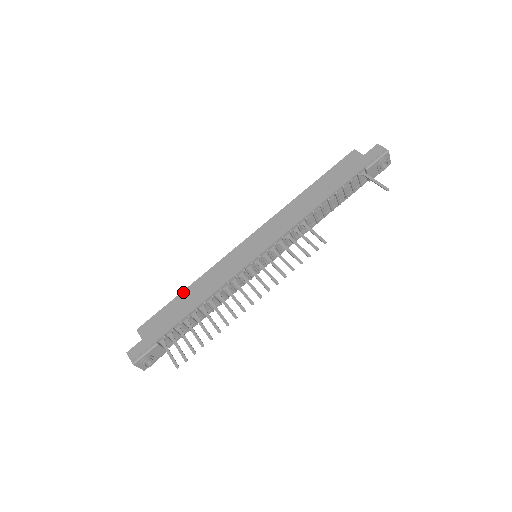
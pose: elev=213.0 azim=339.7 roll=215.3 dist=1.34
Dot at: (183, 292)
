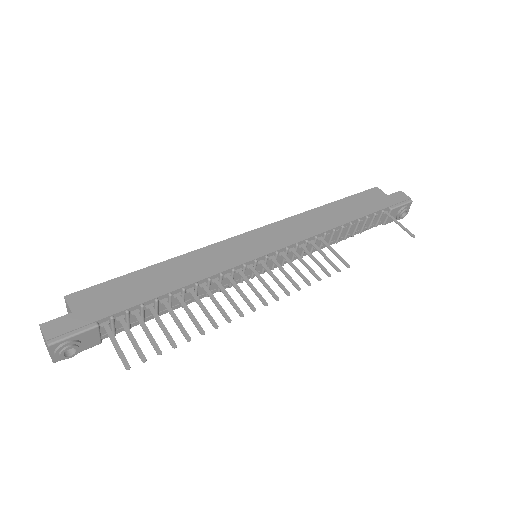
Dot at: (152, 266)
